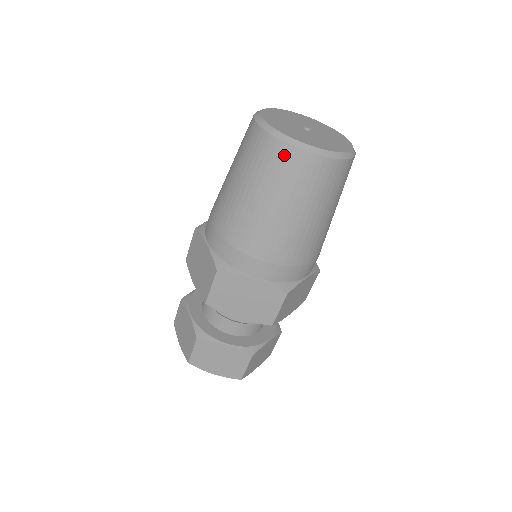
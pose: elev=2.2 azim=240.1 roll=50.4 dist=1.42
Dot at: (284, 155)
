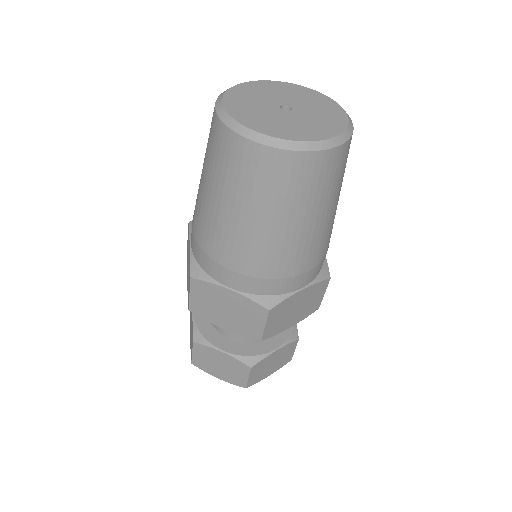
Dot at: (237, 149)
